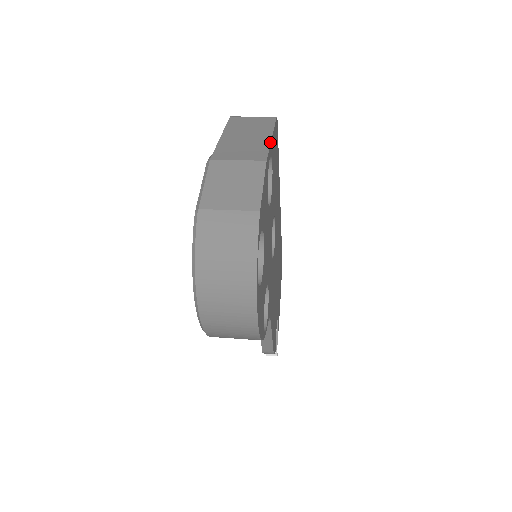
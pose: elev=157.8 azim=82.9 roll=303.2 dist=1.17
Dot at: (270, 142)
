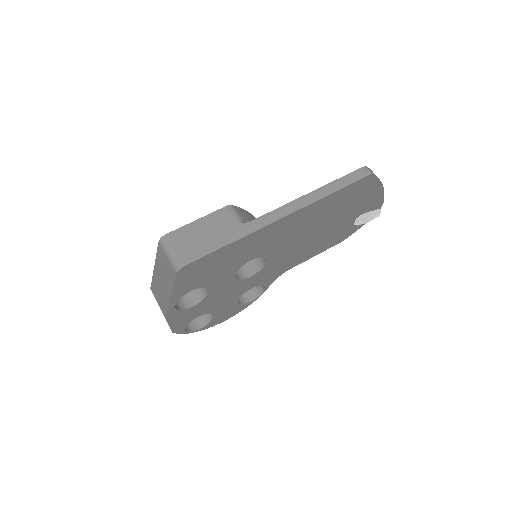
Dot at: (169, 303)
